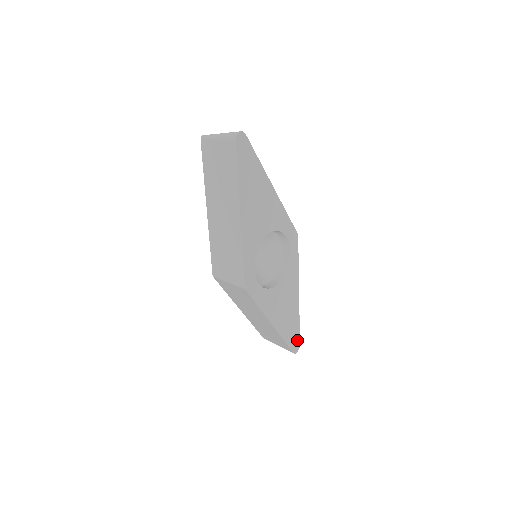
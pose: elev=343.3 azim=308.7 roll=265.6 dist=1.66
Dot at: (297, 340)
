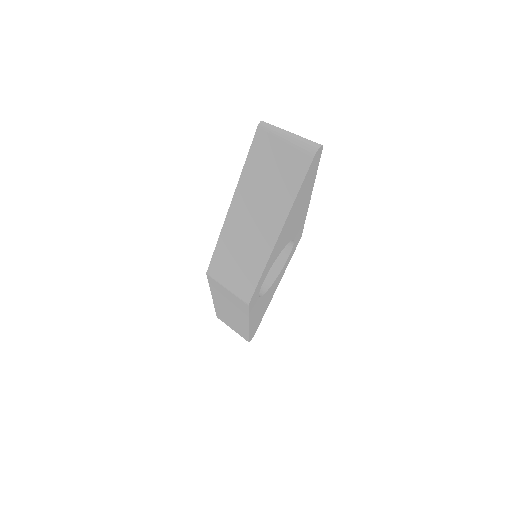
Dot at: (256, 330)
